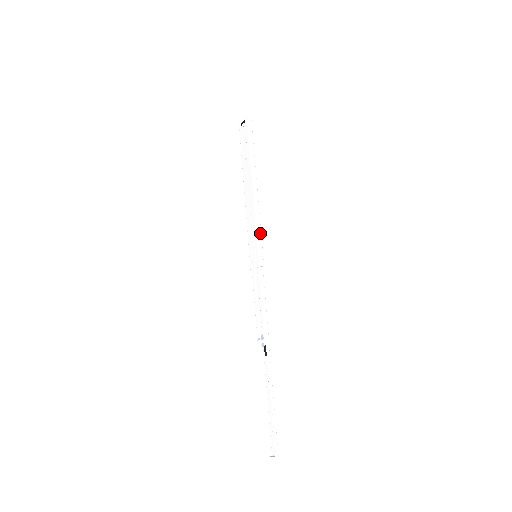
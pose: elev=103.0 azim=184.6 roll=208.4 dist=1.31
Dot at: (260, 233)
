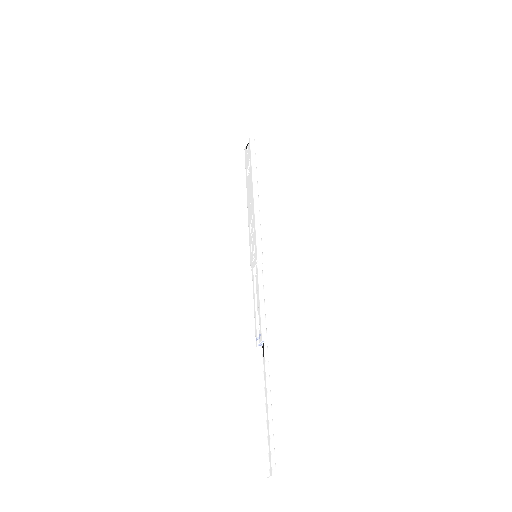
Dot at: (260, 232)
